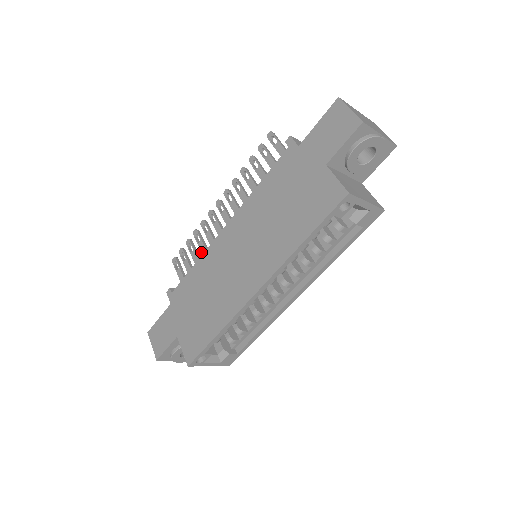
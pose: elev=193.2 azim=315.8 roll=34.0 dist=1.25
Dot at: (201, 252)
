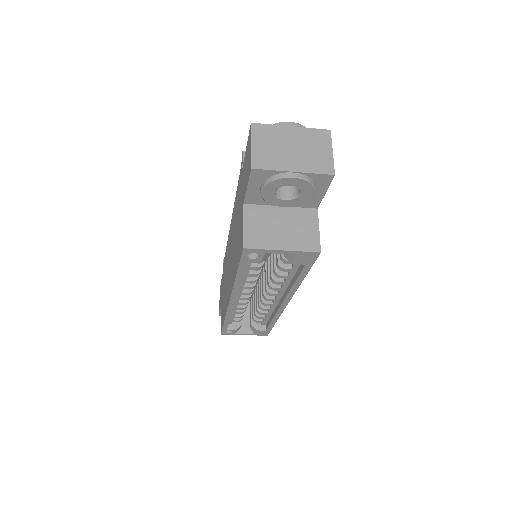
Dot at: occluded
